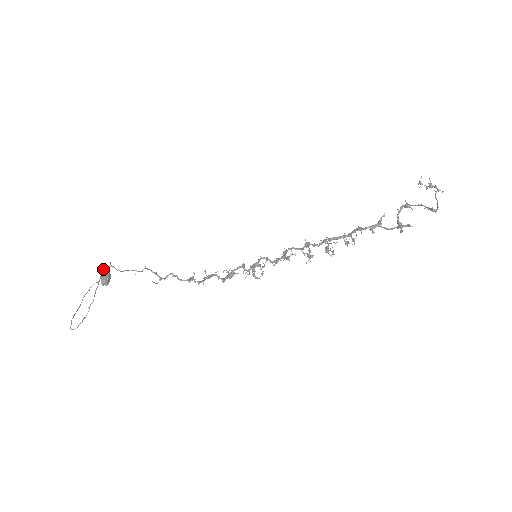
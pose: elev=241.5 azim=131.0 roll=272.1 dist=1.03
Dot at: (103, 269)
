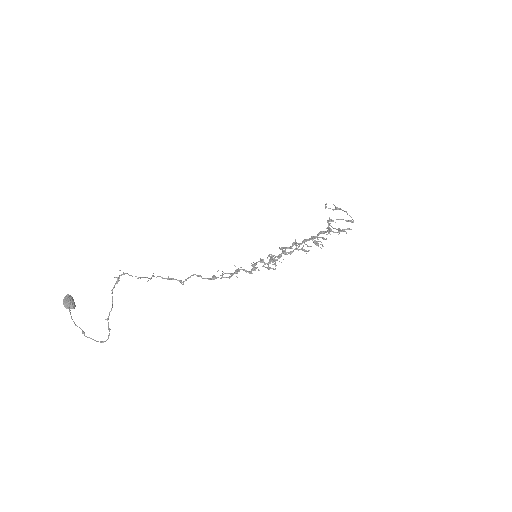
Dot at: (117, 277)
